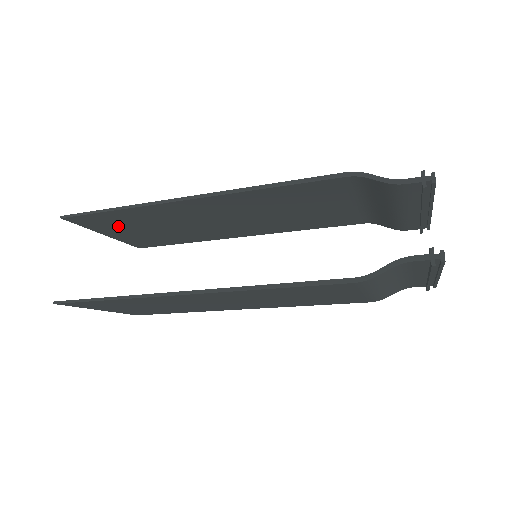
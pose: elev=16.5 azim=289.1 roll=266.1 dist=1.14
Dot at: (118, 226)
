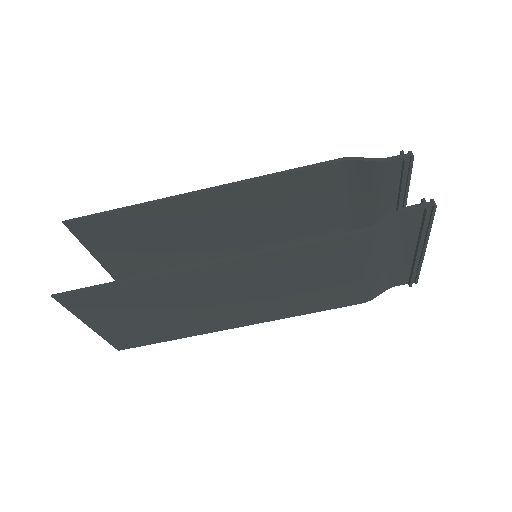
Dot at: (116, 240)
